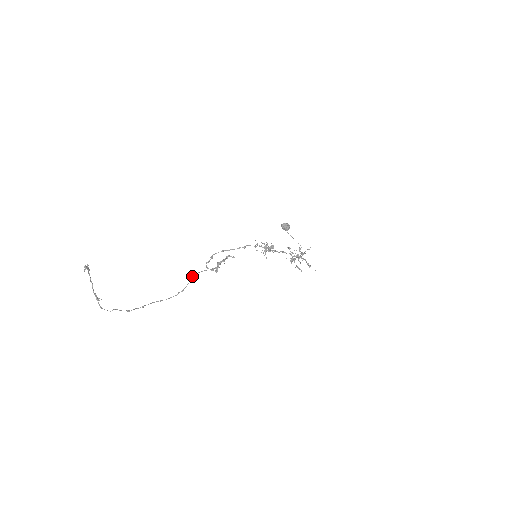
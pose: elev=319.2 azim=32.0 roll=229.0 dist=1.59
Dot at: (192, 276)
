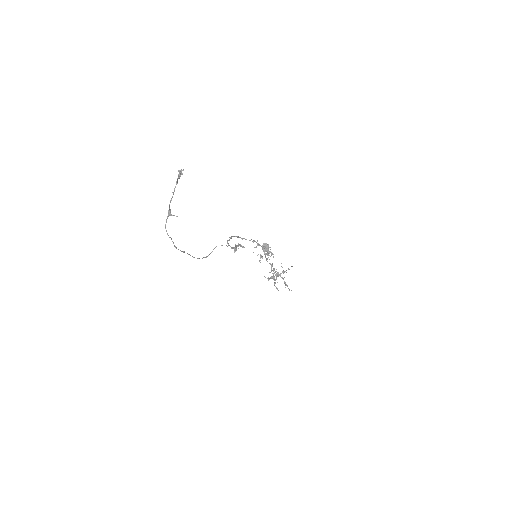
Dot at: (215, 247)
